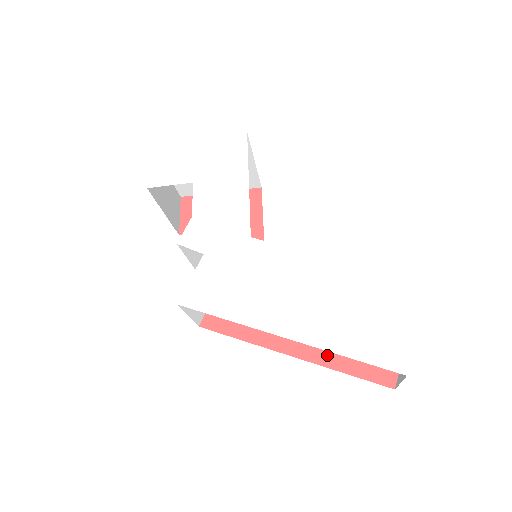
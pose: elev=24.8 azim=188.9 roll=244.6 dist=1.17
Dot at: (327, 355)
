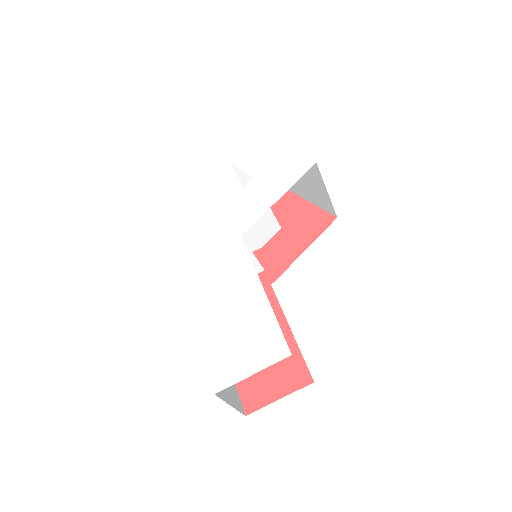
Dot at: occluded
